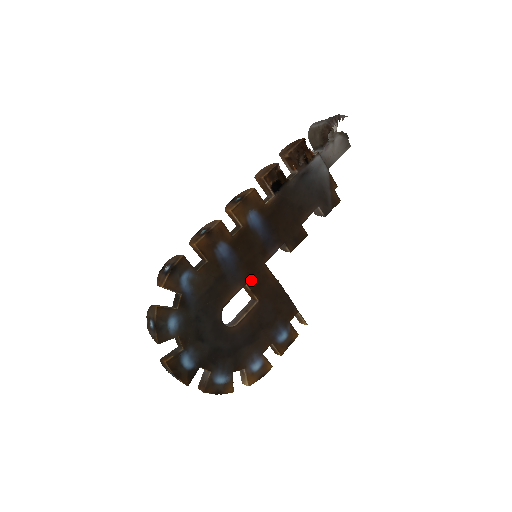
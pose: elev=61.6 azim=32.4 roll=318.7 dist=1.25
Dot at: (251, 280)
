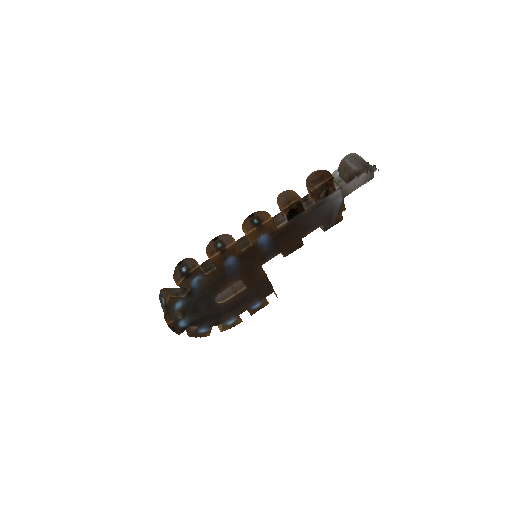
Dot at: (246, 277)
